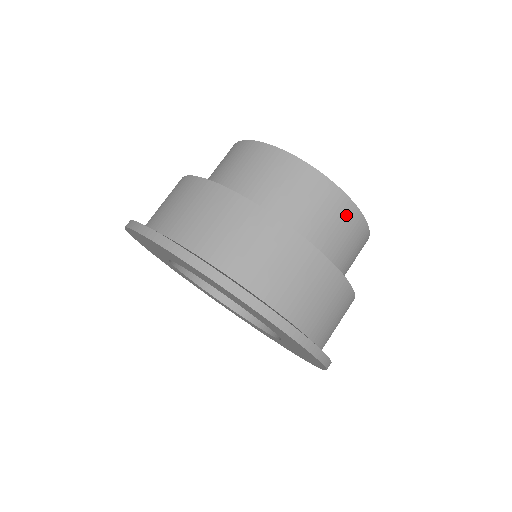
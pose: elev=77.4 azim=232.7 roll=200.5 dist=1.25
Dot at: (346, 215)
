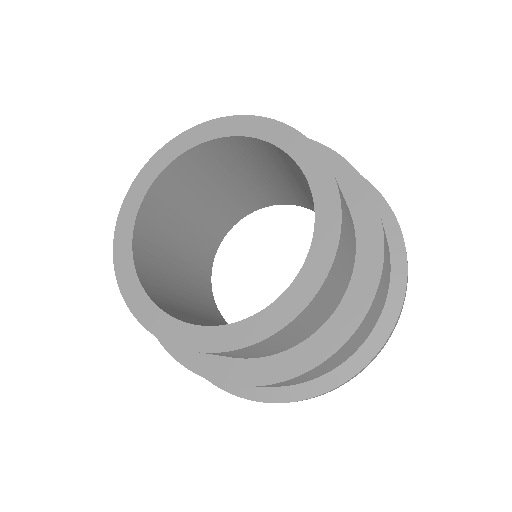
Dot at: (288, 331)
